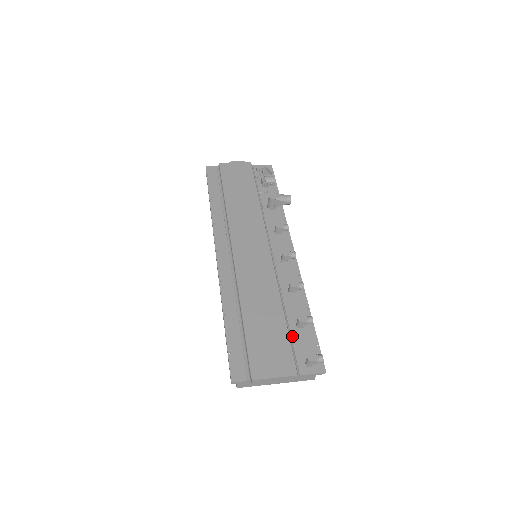
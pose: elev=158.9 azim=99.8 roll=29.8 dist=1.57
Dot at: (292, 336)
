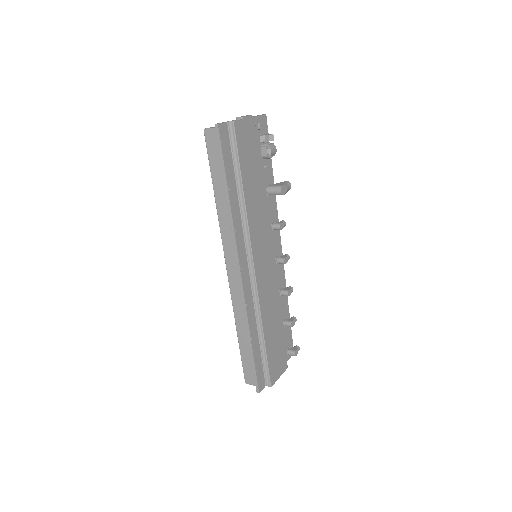
Dot at: occluded
